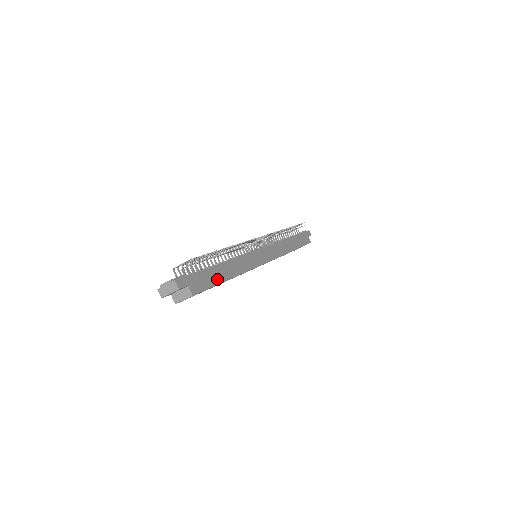
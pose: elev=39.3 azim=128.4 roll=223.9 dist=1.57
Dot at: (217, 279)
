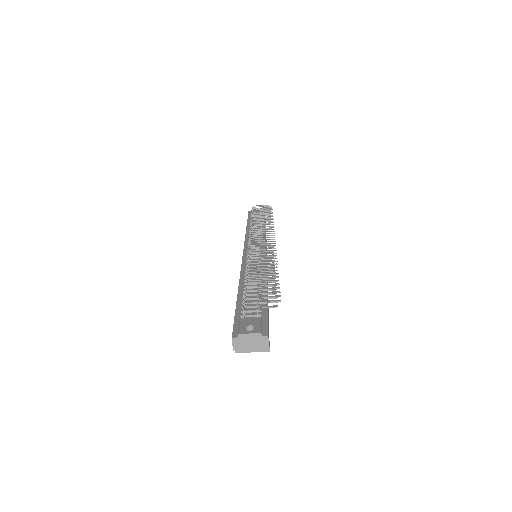
Dot at: (268, 313)
